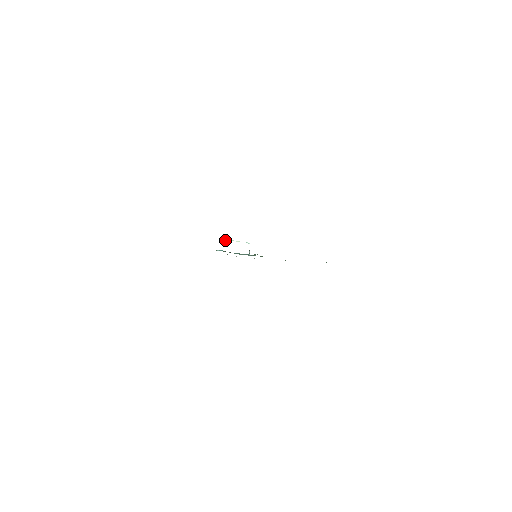
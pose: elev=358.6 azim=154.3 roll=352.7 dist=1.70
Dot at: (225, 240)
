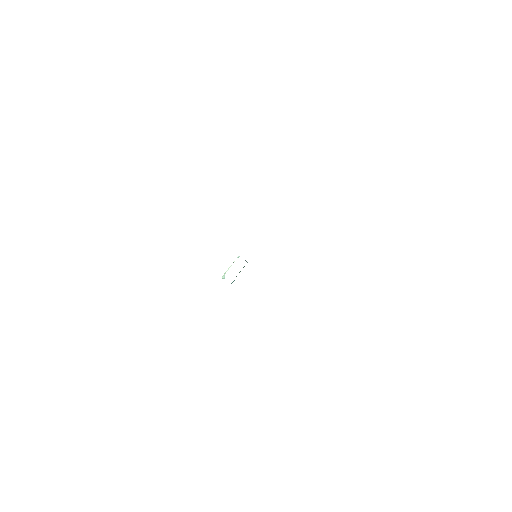
Dot at: (224, 276)
